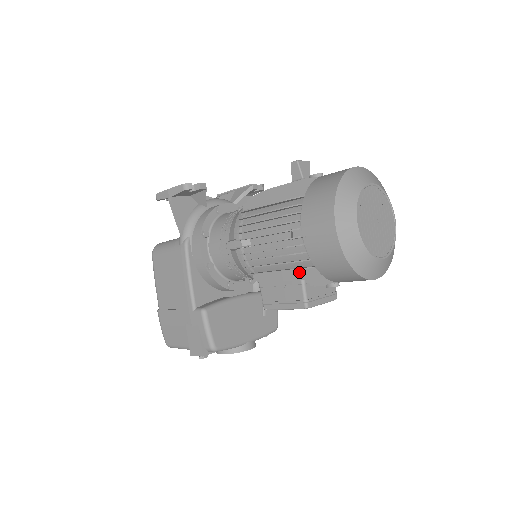
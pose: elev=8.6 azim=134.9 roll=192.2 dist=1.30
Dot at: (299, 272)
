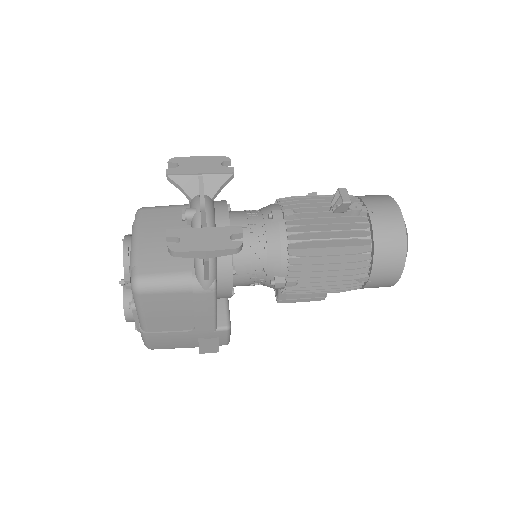
Dot at: occluded
